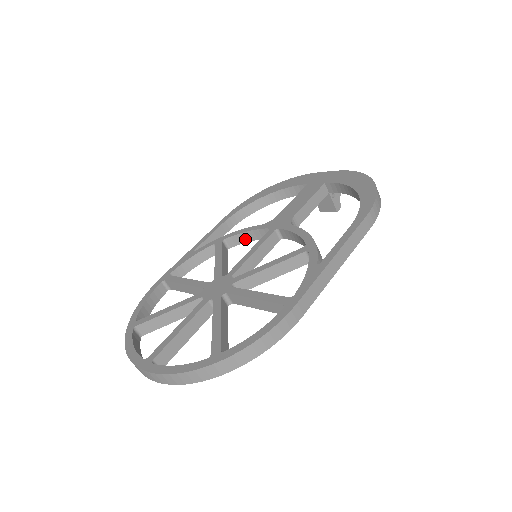
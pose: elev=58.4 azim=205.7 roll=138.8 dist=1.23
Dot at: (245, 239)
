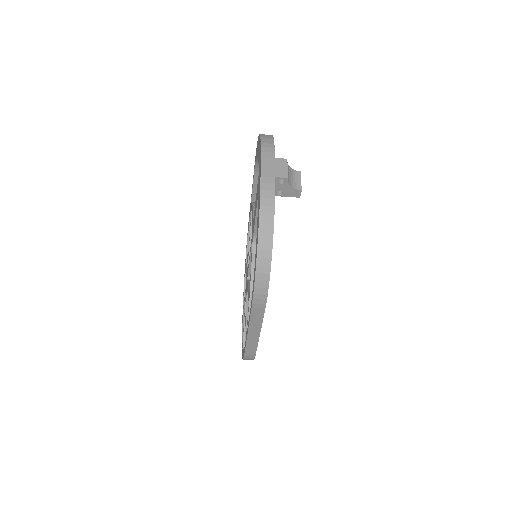
Dot at: occluded
